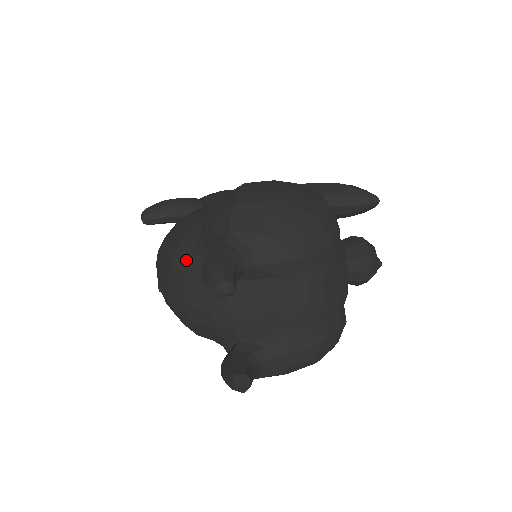
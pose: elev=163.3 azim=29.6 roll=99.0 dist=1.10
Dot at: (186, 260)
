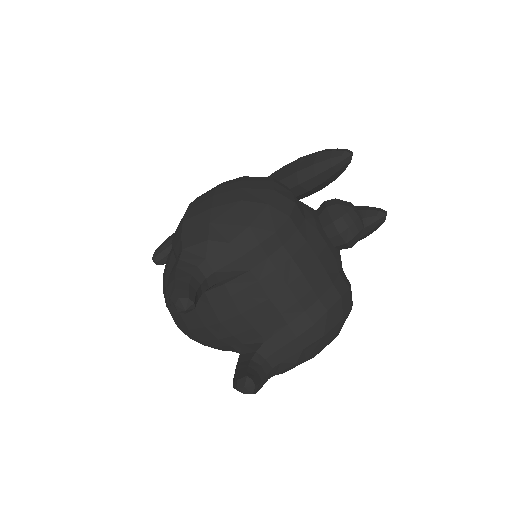
Dot at: occluded
